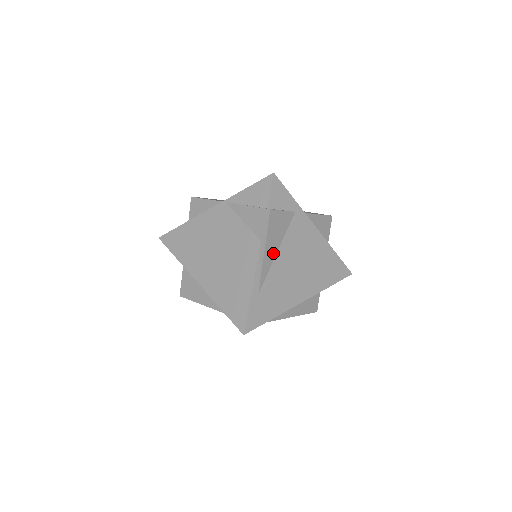
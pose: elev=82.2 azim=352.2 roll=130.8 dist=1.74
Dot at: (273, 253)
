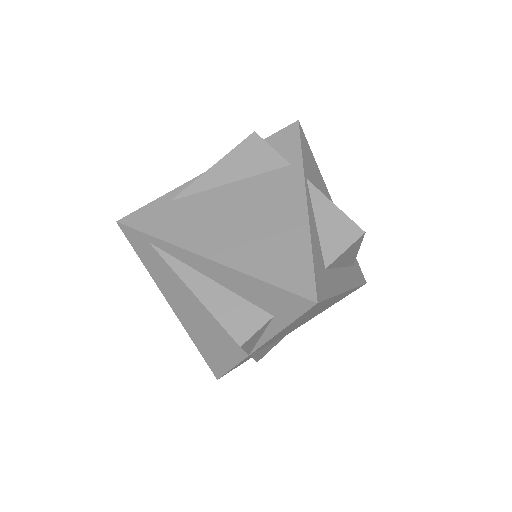
Dot at: (225, 179)
